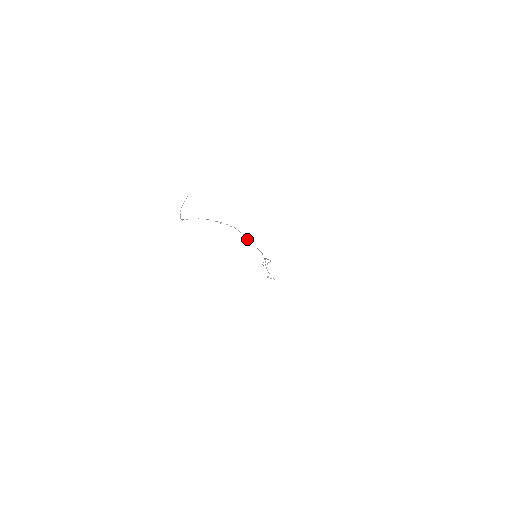
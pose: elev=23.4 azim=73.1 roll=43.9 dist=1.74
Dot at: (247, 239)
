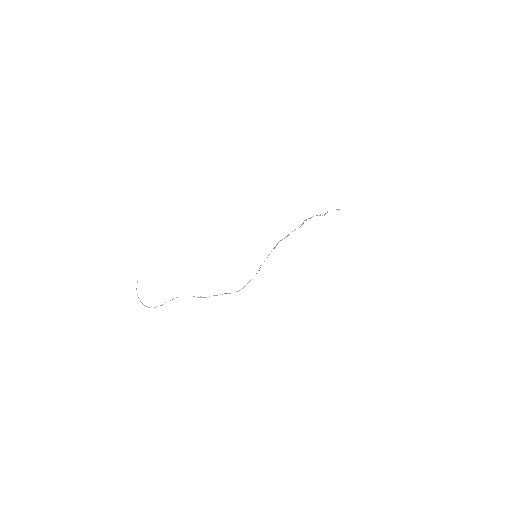
Dot at: (199, 297)
